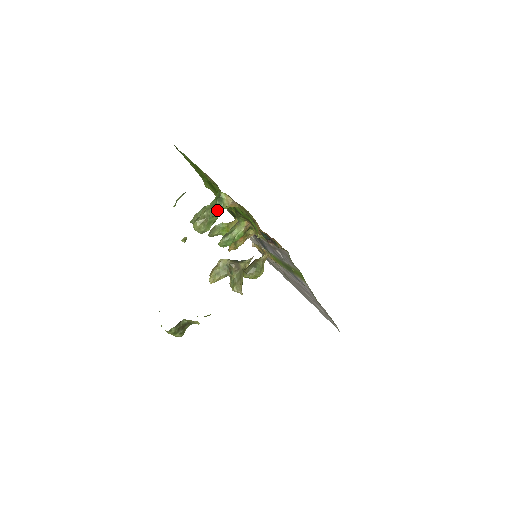
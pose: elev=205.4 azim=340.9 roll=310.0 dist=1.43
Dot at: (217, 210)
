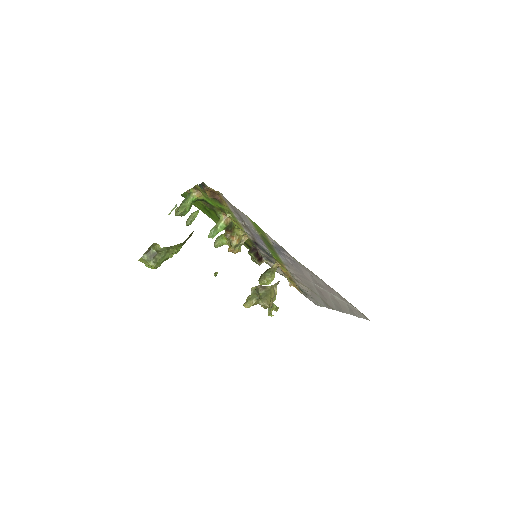
Dot at: (187, 199)
